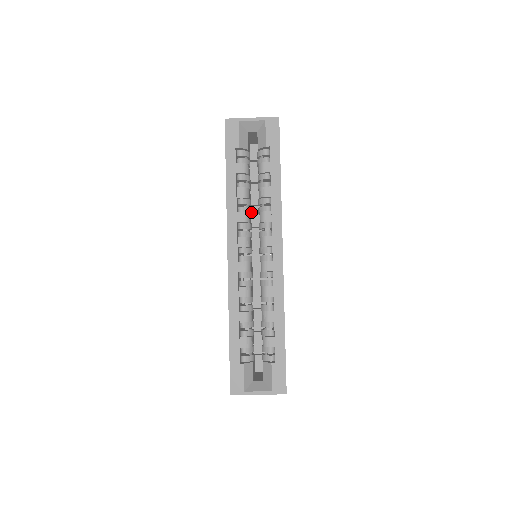
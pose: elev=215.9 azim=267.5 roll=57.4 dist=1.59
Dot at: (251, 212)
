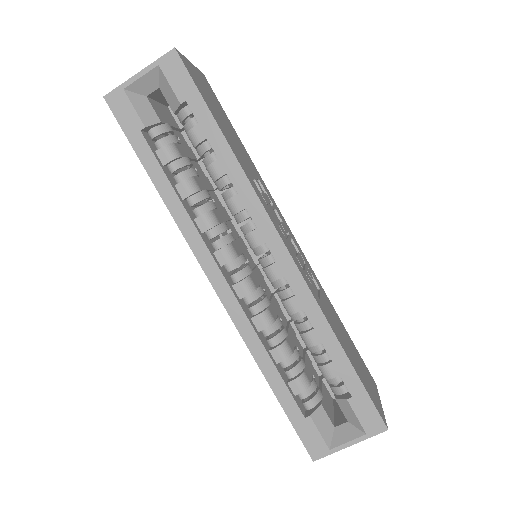
Dot at: (220, 198)
